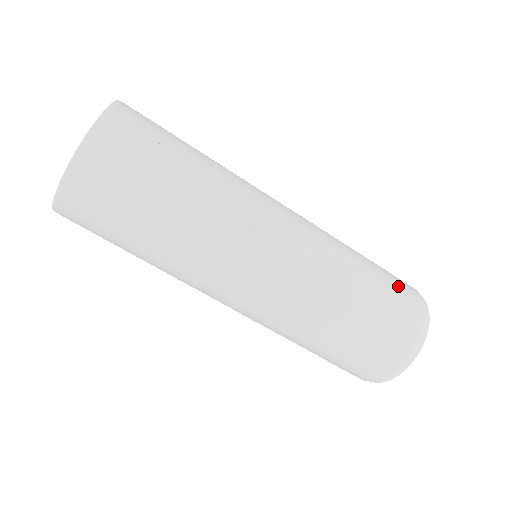
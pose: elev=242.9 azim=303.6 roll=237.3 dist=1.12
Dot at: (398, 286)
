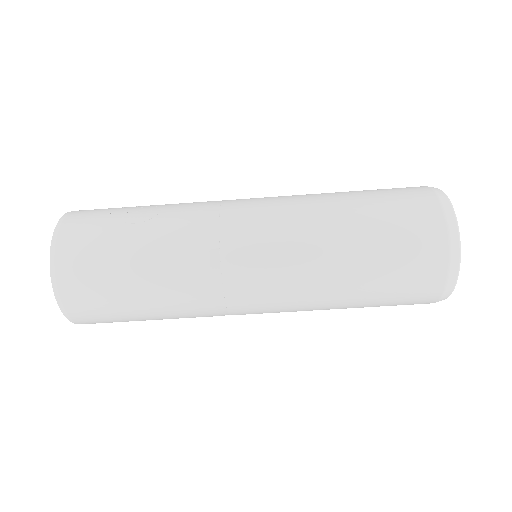
Dot at: occluded
